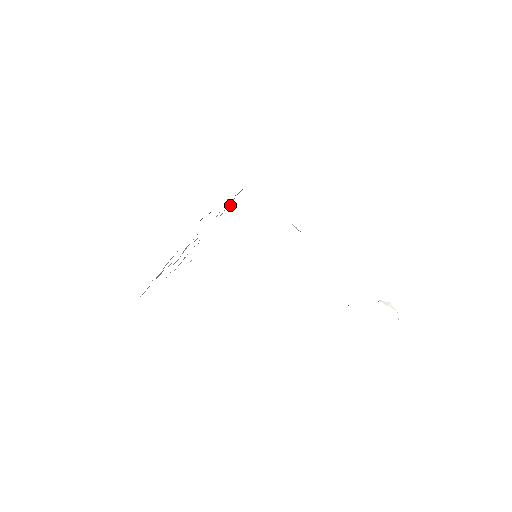
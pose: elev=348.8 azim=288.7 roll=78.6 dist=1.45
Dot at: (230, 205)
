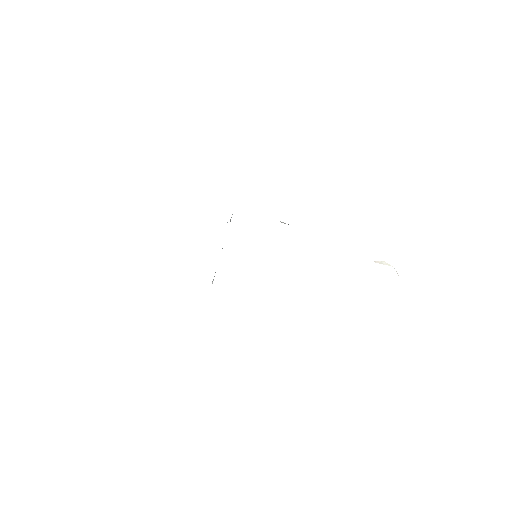
Dot at: occluded
